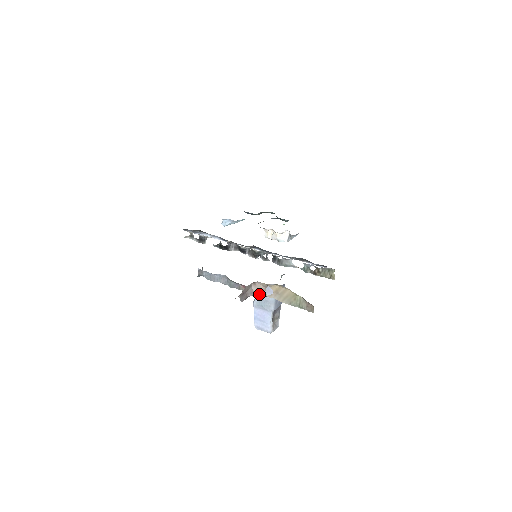
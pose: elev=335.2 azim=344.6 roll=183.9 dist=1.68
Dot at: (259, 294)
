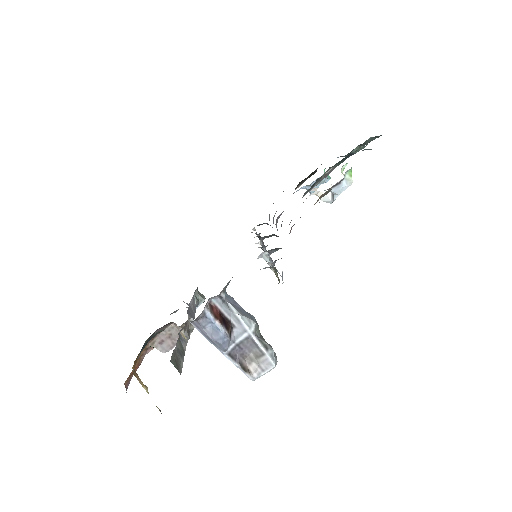
Dot at: (185, 337)
